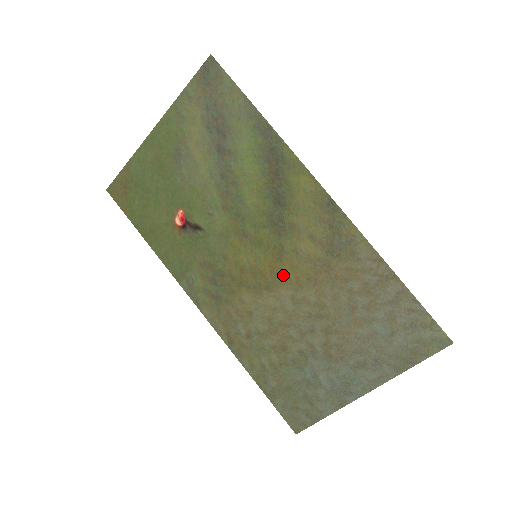
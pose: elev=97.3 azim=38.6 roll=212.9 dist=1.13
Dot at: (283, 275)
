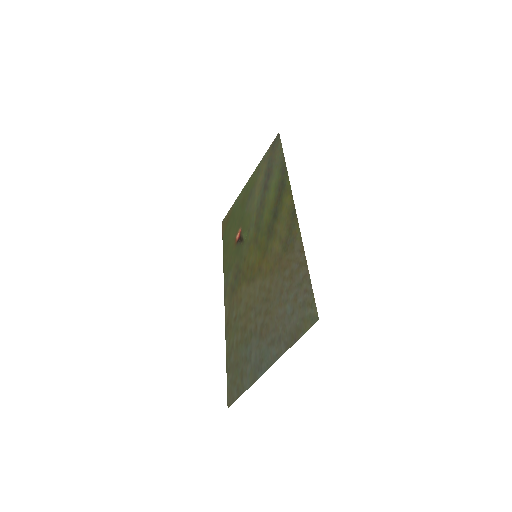
Dot at: (262, 269)
